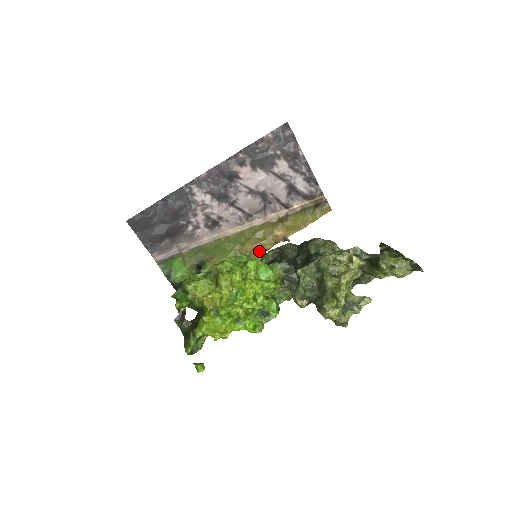
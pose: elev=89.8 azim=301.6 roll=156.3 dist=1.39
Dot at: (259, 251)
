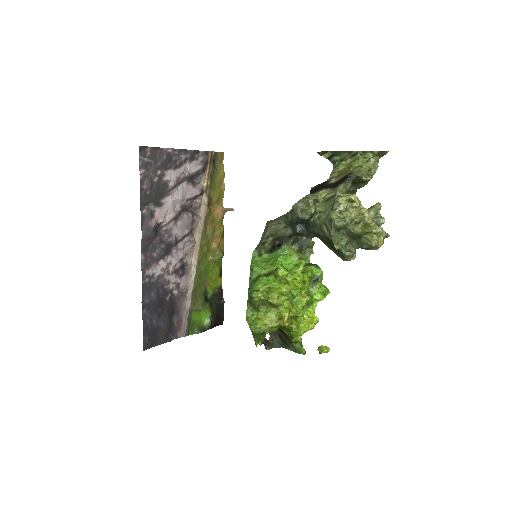
Dot at: (221, 239)
